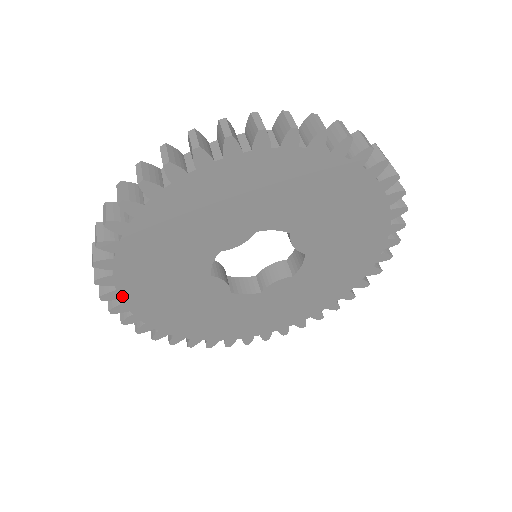
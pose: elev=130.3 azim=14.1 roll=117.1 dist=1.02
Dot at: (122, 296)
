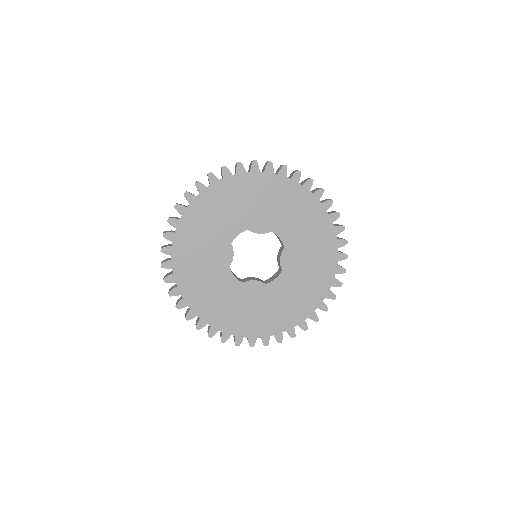
Dot at: (217, 328)
